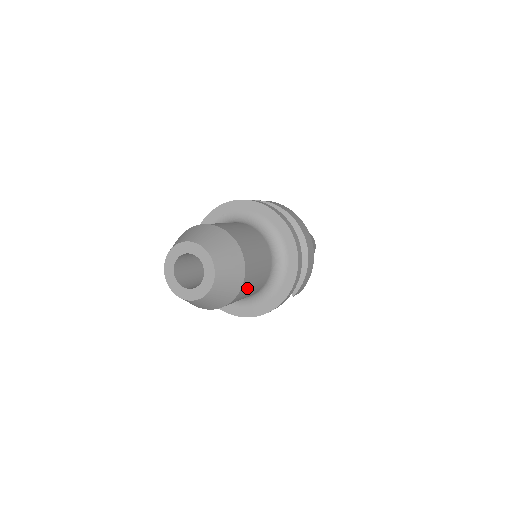
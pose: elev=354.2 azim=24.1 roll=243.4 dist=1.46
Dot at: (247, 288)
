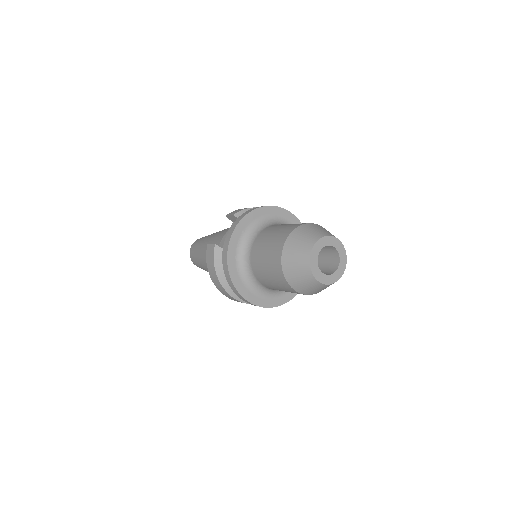
Dot at: occluded
